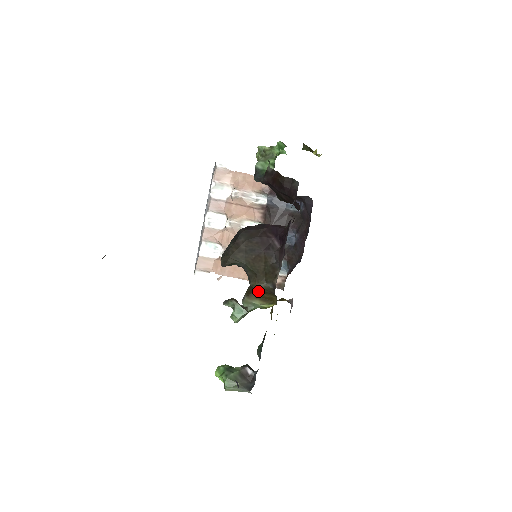
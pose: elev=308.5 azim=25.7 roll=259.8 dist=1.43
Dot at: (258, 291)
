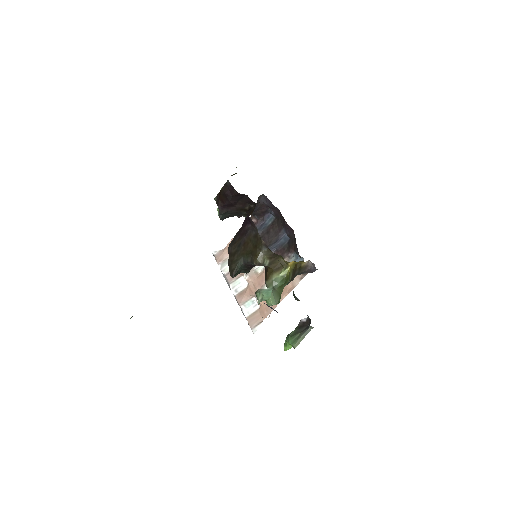
Dot at: (268, 268)
